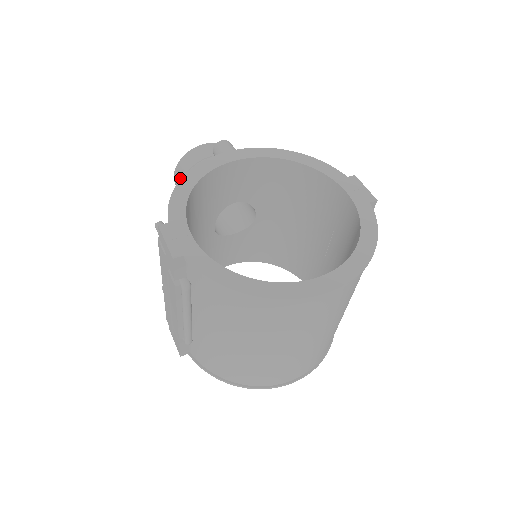
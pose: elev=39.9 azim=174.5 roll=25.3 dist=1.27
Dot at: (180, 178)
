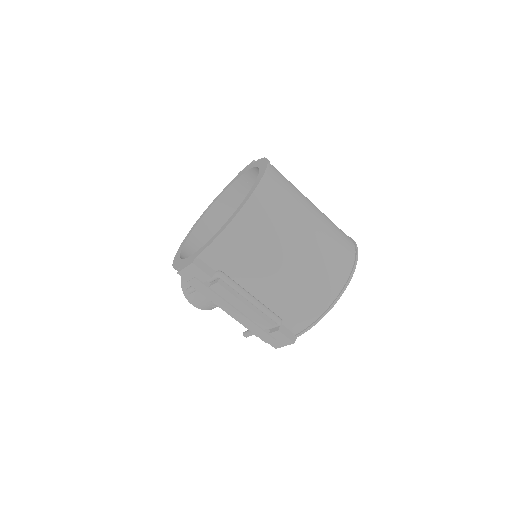
Dot at: (192, 296)
